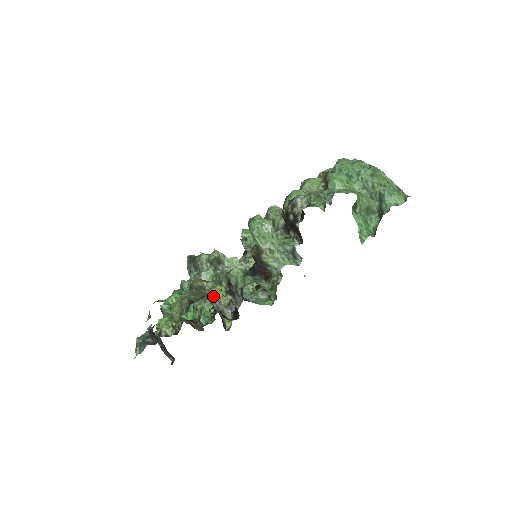
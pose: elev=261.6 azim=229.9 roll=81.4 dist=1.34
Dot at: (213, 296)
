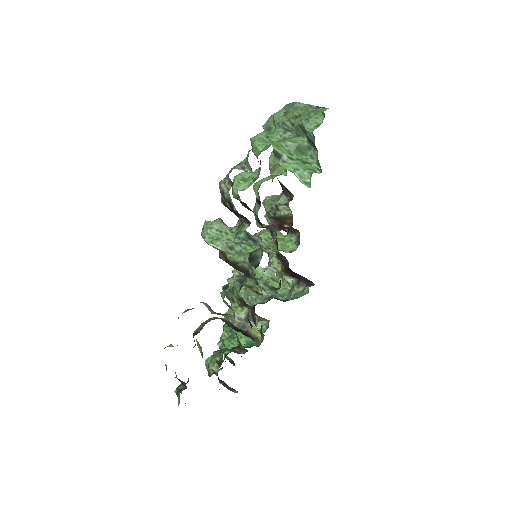
Dot at: occluded
